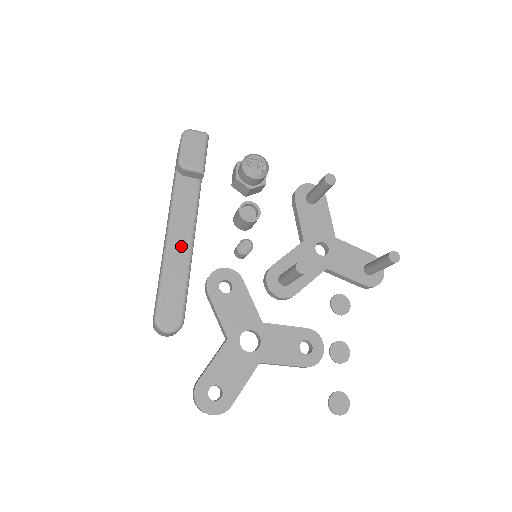
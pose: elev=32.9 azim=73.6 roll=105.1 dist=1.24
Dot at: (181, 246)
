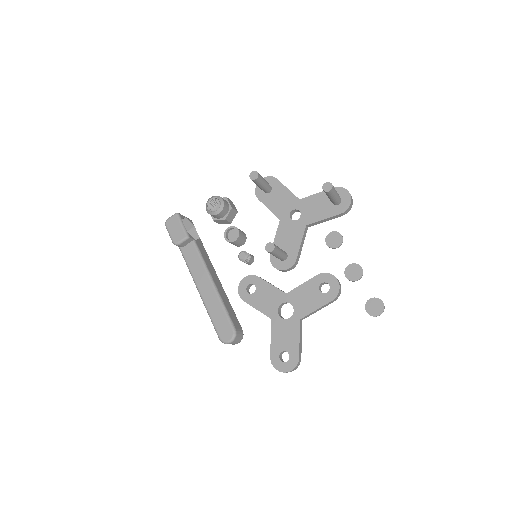
Dot at: (207, 288)
